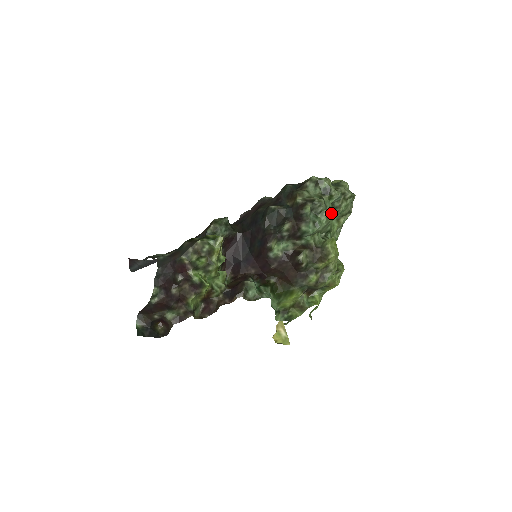
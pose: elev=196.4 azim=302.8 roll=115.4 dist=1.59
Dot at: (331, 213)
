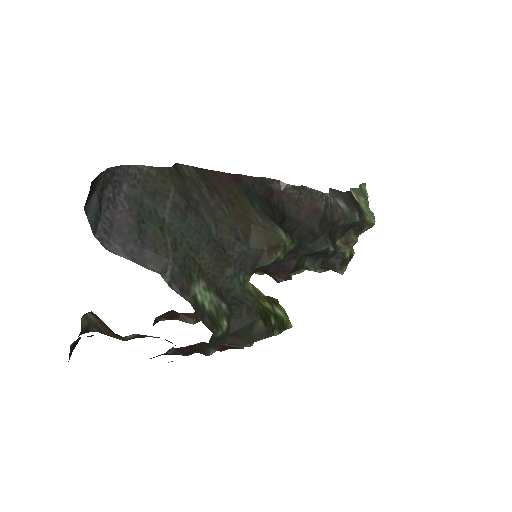
Dot at: occluded
